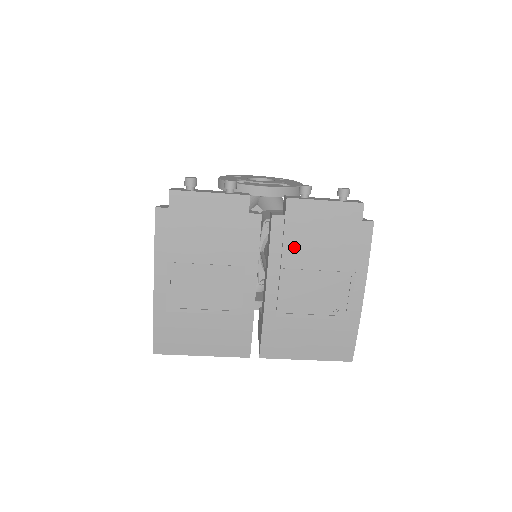
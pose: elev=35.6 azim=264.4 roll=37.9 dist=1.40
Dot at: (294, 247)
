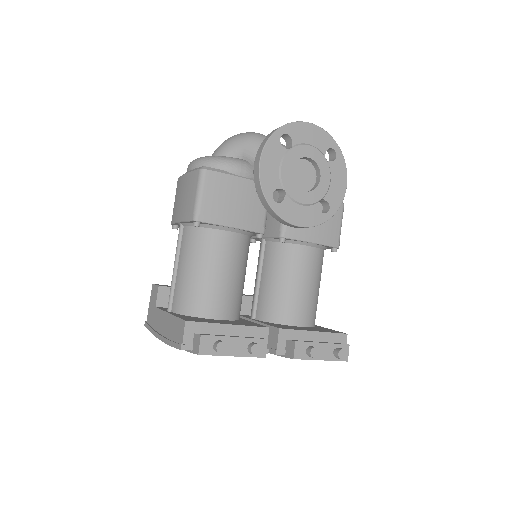
Dot at: occluded
